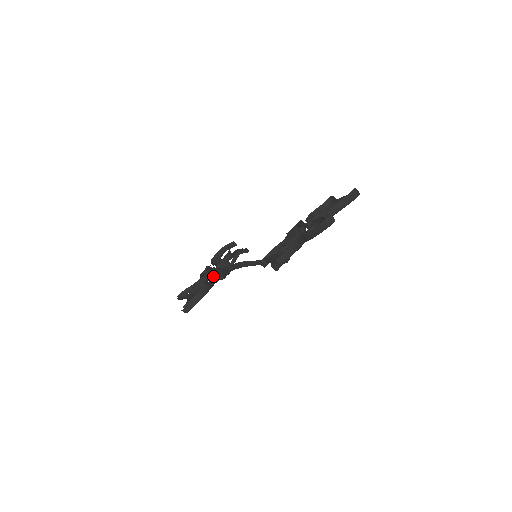
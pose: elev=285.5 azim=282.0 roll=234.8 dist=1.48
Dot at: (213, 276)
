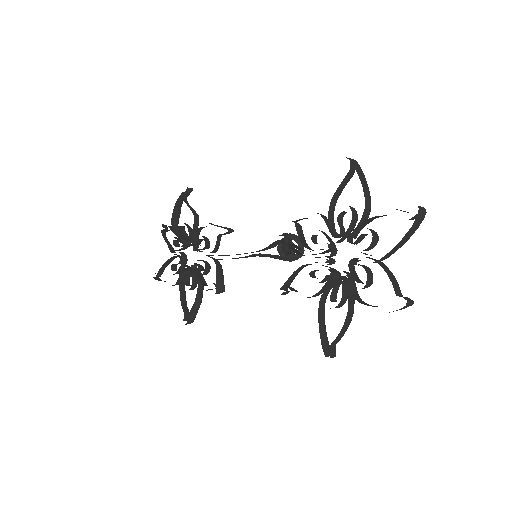
Dot at: (195, 264)
